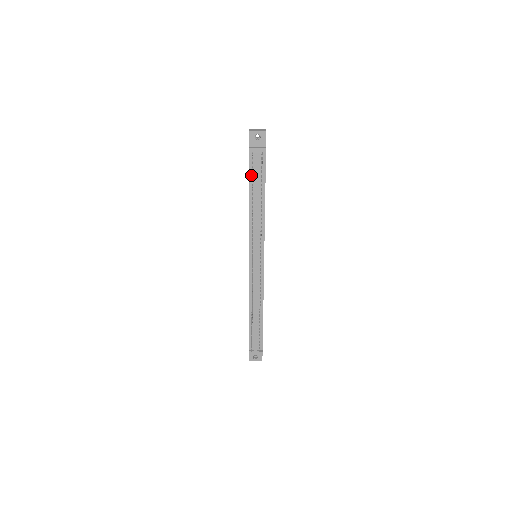
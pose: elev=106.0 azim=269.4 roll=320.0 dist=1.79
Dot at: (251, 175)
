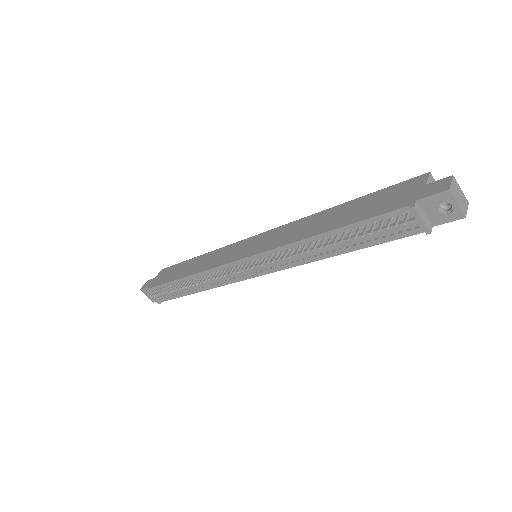
Dot at: (367, 223)
